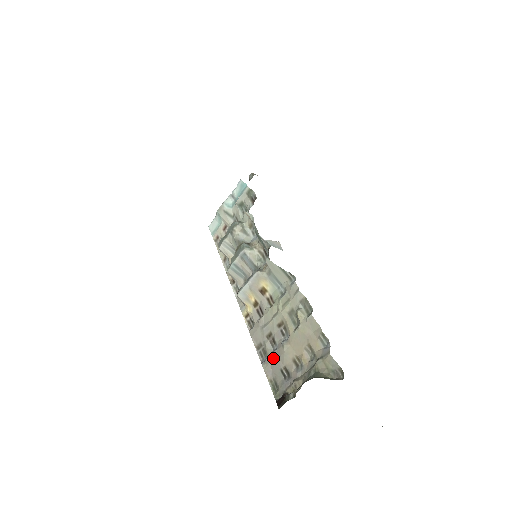
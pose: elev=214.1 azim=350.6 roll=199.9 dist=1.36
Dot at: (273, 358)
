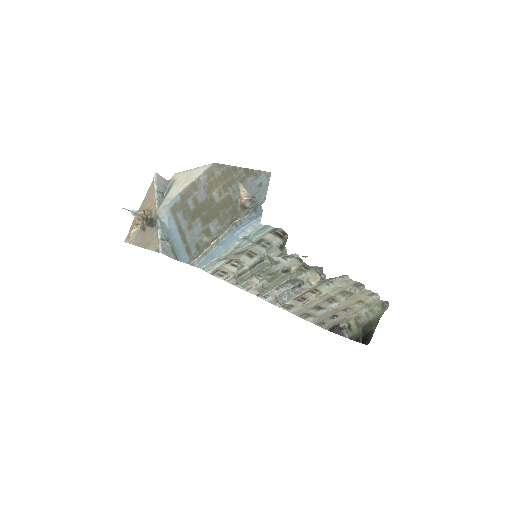
Dot at: (323, 316)
